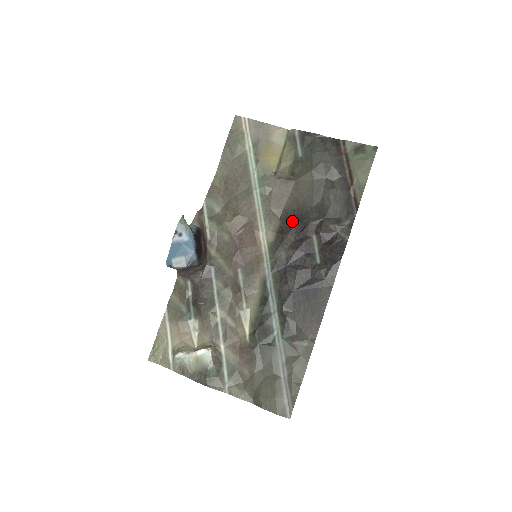
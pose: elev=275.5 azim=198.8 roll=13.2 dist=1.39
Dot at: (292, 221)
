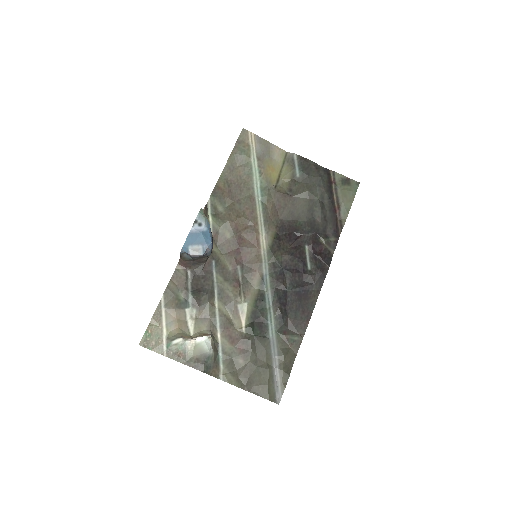
Dot at: (287, 230)
